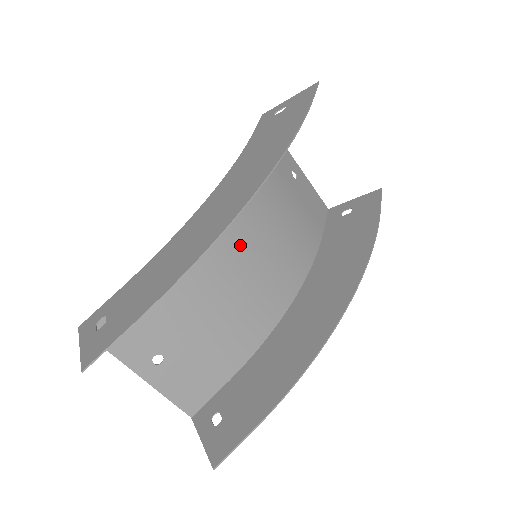
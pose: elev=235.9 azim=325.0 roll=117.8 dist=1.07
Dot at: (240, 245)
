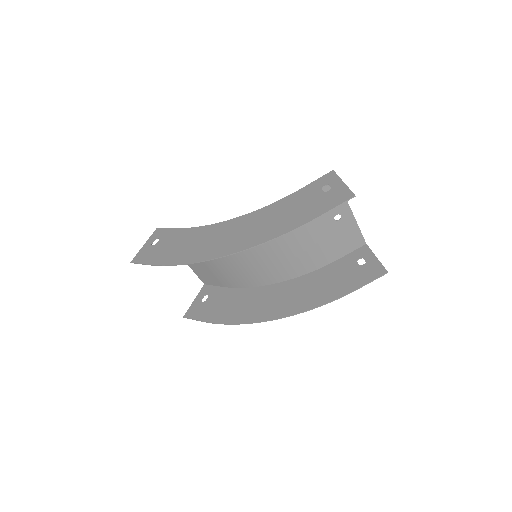
Dot at: occluded
